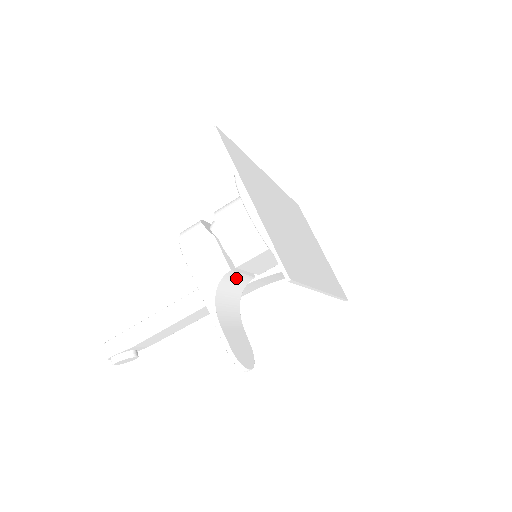
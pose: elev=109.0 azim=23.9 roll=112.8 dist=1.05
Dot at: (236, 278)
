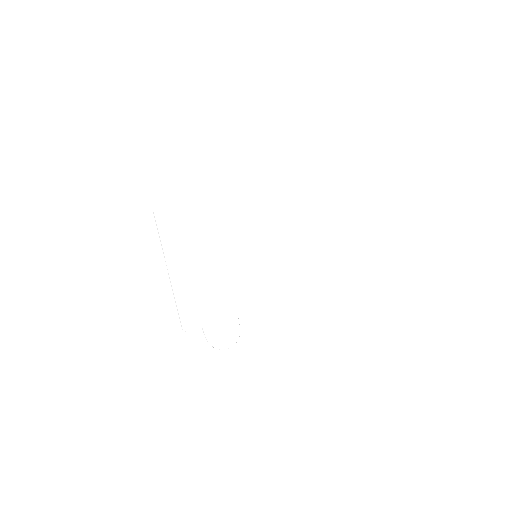
Dot at: occluded
